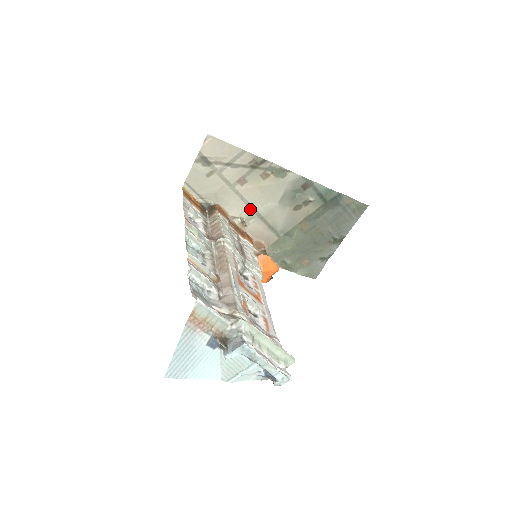
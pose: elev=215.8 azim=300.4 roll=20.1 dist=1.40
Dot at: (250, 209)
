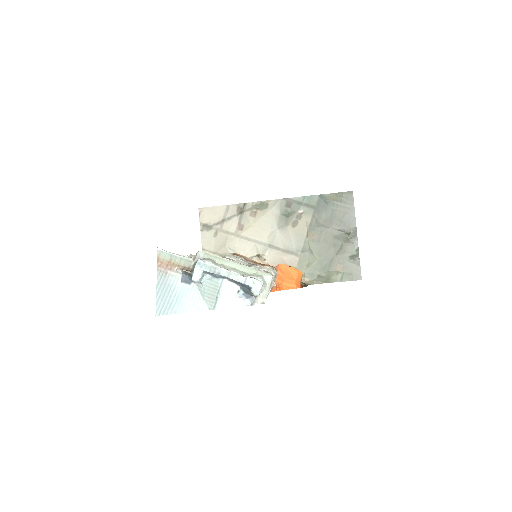
Dot at: (260, 245)
